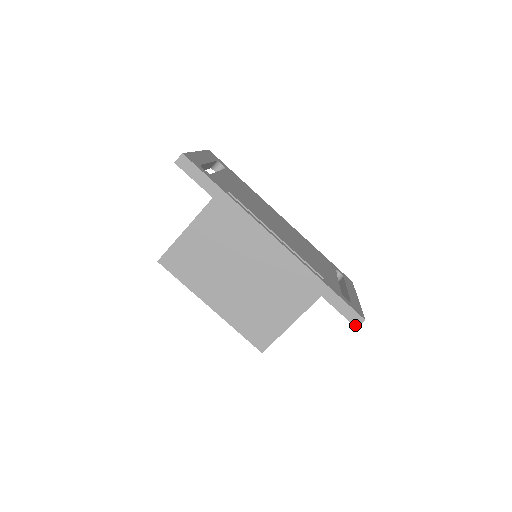
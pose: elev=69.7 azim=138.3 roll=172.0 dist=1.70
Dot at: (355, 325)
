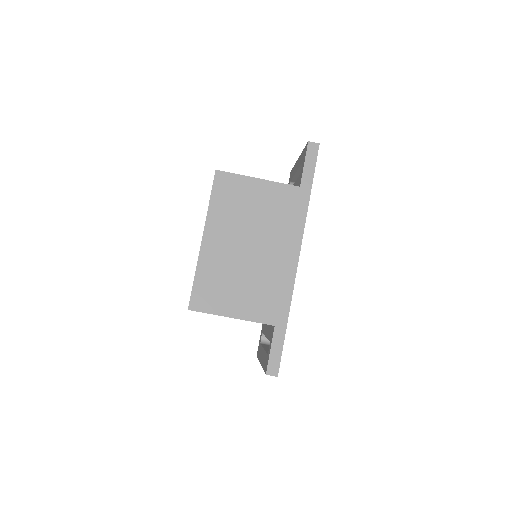
Dot at: (268, 371)
